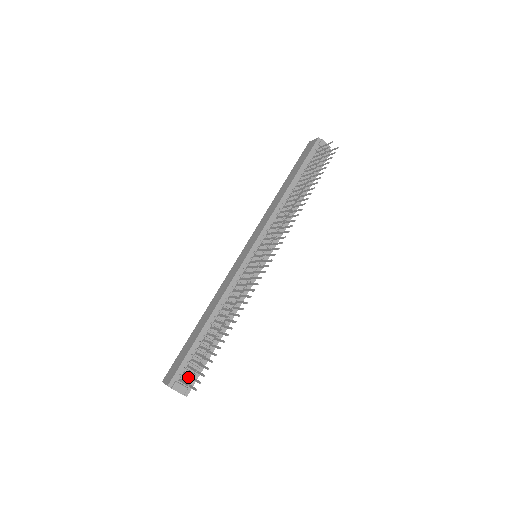
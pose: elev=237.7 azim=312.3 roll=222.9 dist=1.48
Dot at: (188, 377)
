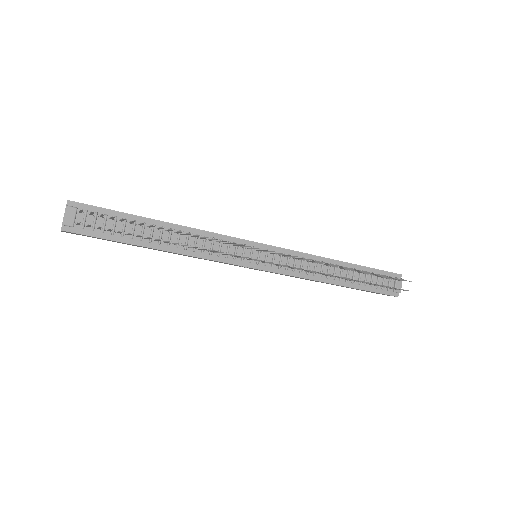
Dot at: (87, 223)
